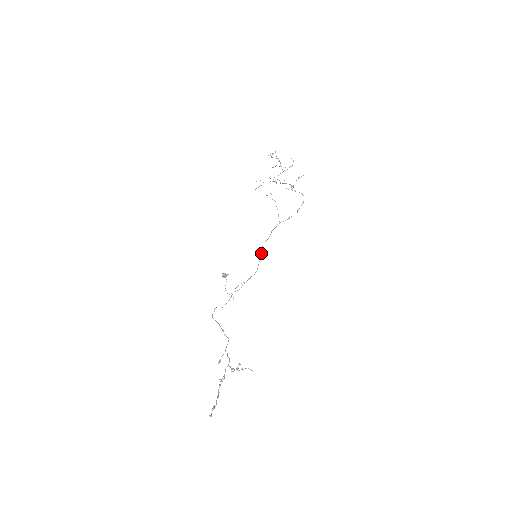
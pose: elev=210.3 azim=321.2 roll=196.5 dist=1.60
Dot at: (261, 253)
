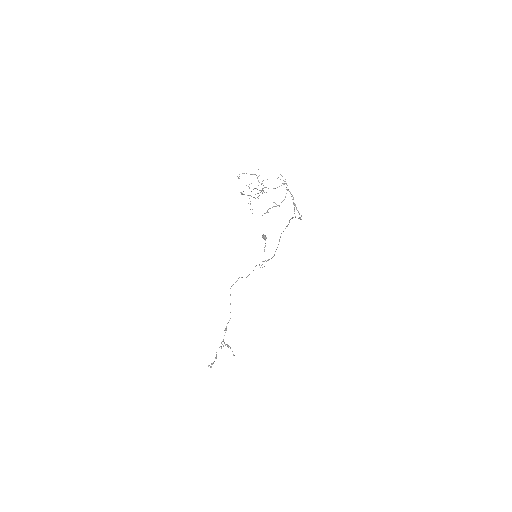
Dot at: (279, 239)
